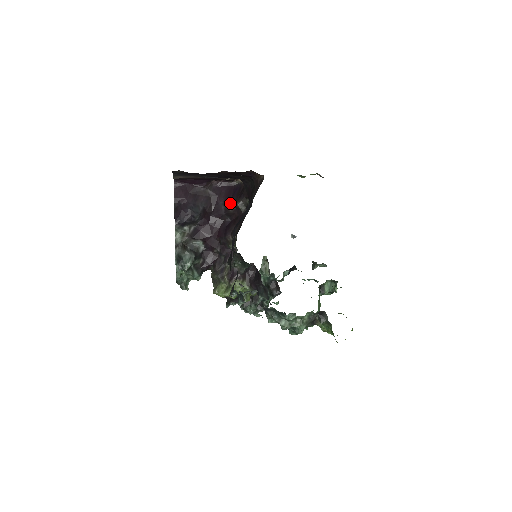
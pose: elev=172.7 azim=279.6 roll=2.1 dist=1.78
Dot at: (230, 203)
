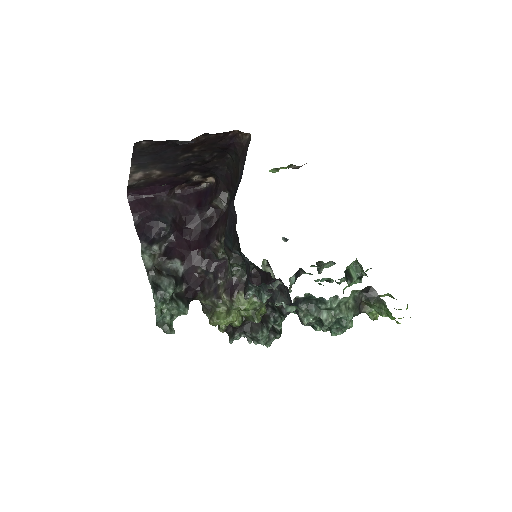
Dot at: (204, 206)
